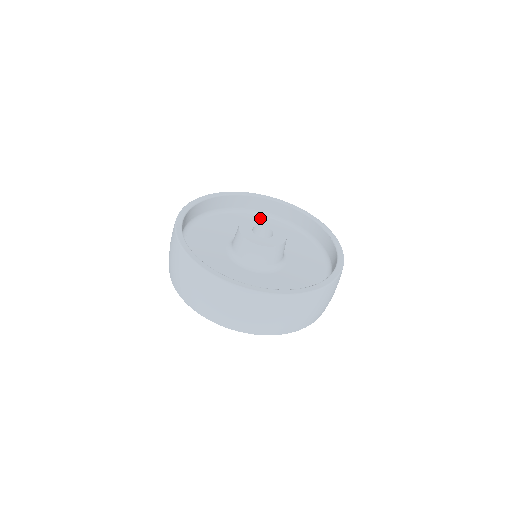
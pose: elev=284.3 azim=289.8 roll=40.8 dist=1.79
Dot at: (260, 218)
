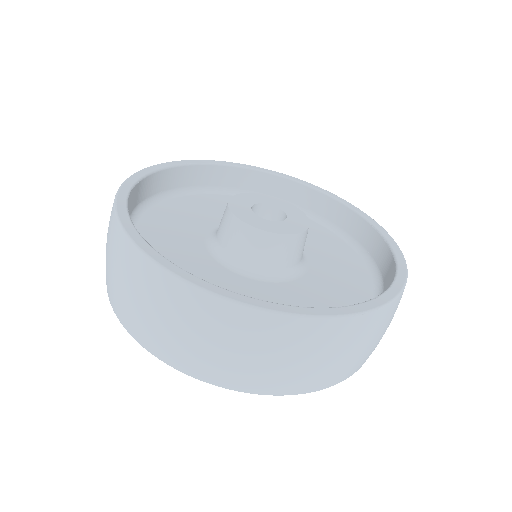
Dot at: (269, 195)
